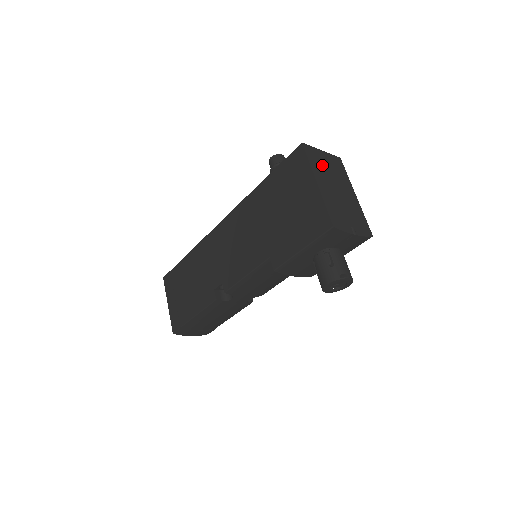
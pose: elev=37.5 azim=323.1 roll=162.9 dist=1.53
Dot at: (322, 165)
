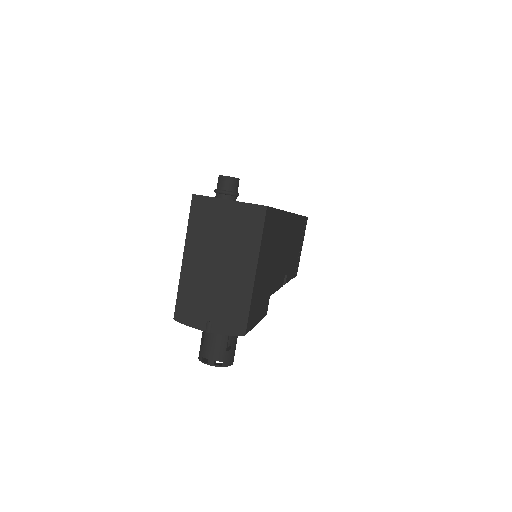
Dot at: (212, 227)
